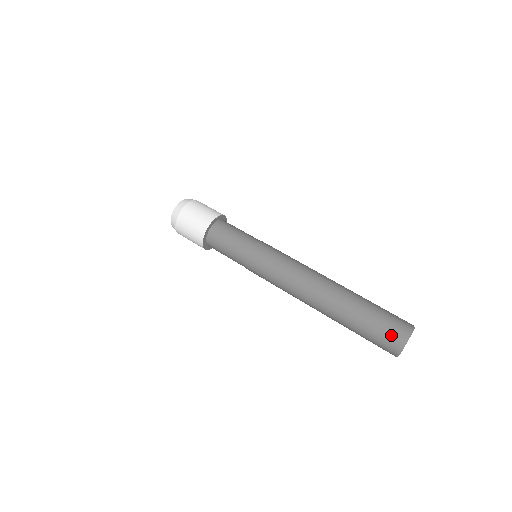
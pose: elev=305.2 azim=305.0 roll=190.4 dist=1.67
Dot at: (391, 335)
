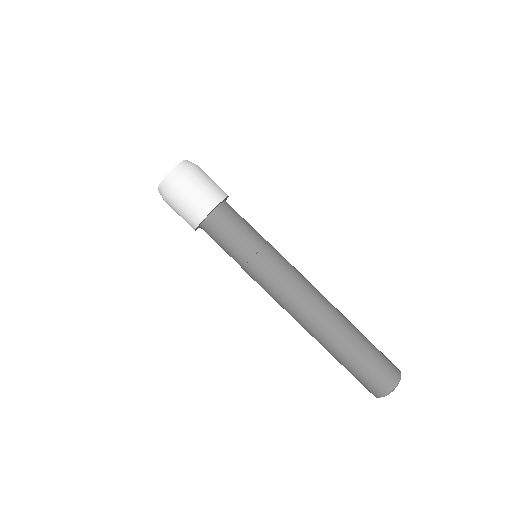
Dot at: (373, 386)
